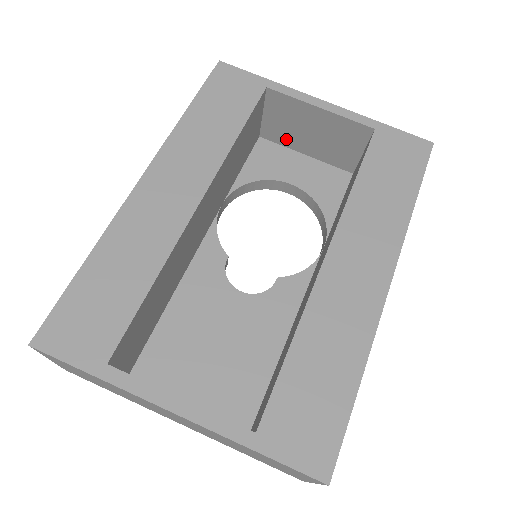
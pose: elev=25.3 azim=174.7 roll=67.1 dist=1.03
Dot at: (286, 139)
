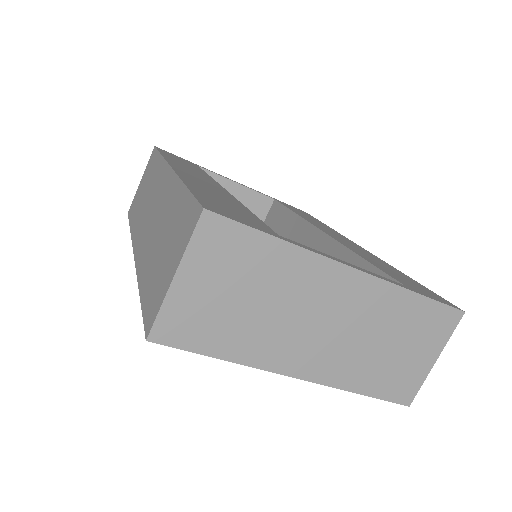
Dot at: occluded
